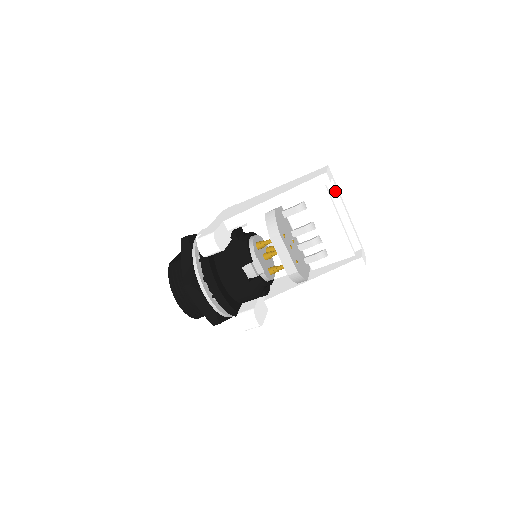
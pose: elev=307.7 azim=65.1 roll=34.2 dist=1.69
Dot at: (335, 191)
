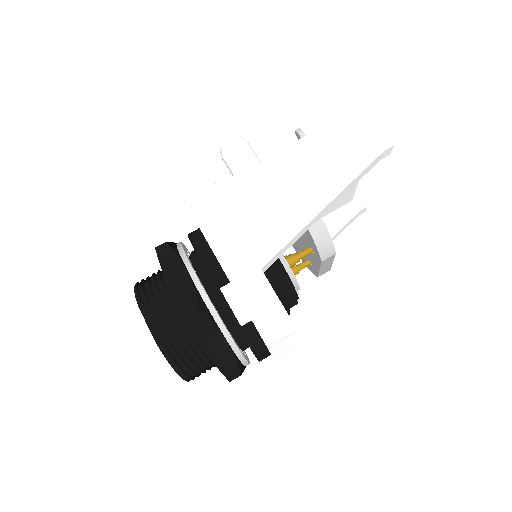
Dot at: occluded
